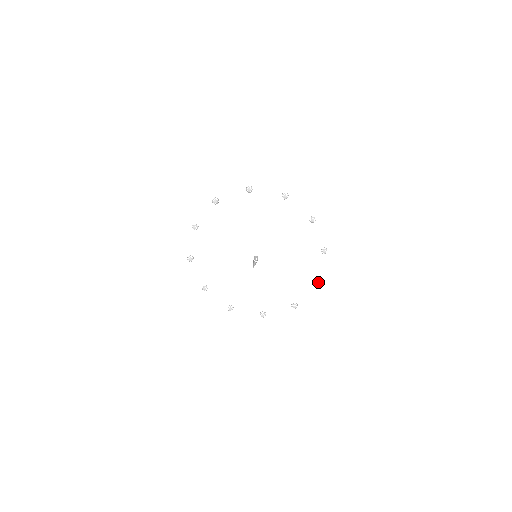
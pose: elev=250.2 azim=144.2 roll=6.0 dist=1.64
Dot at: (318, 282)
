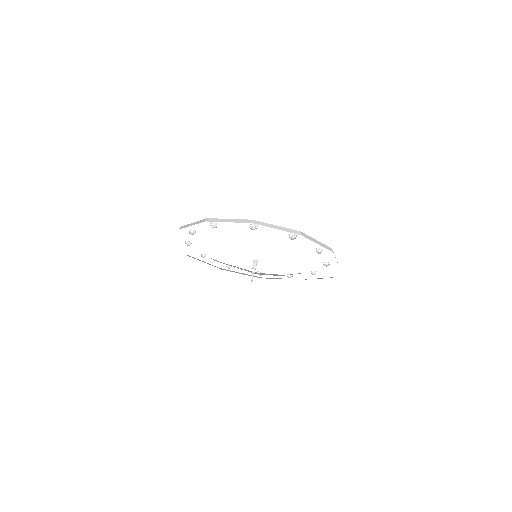
Dot at: (315, 273)
